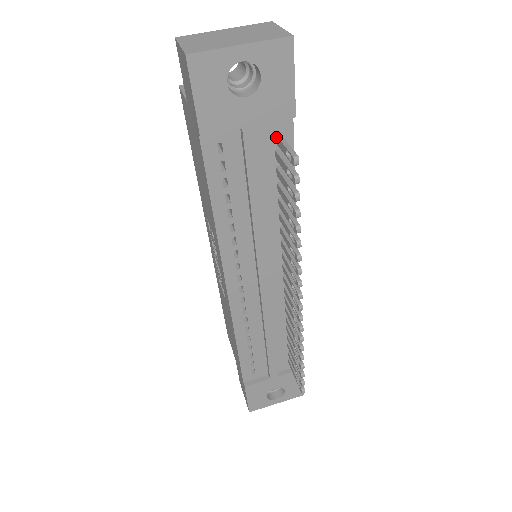
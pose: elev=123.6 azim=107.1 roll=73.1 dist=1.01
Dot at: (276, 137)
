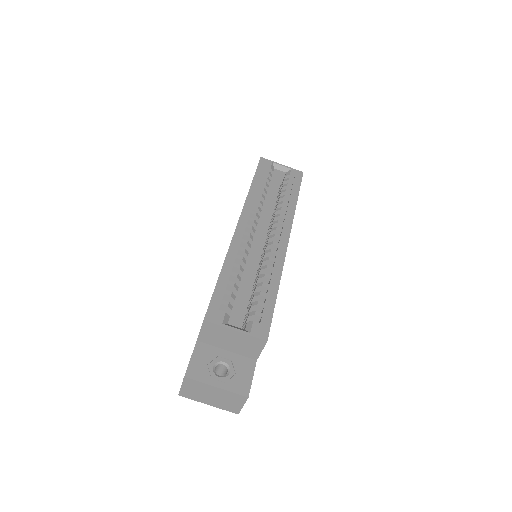
Dot at: occluded
